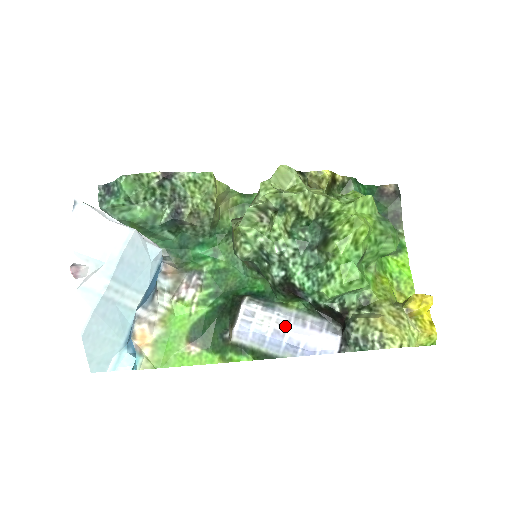
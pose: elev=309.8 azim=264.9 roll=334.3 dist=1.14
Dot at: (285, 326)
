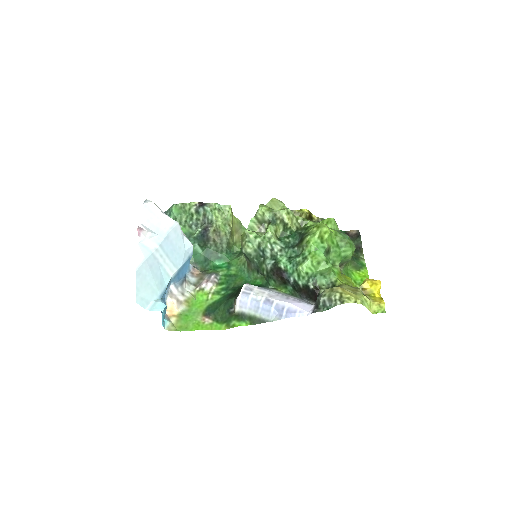
Dot at: (274, 297)
